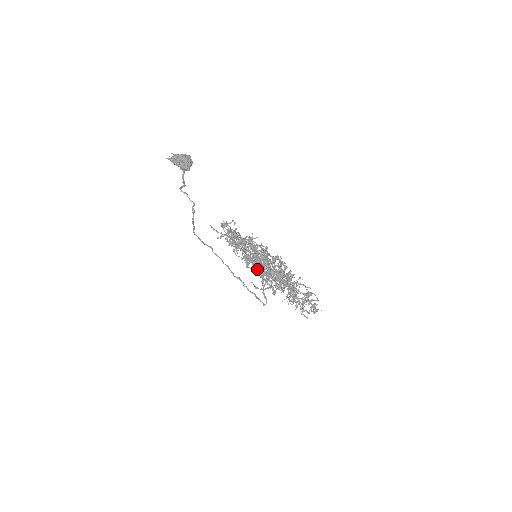
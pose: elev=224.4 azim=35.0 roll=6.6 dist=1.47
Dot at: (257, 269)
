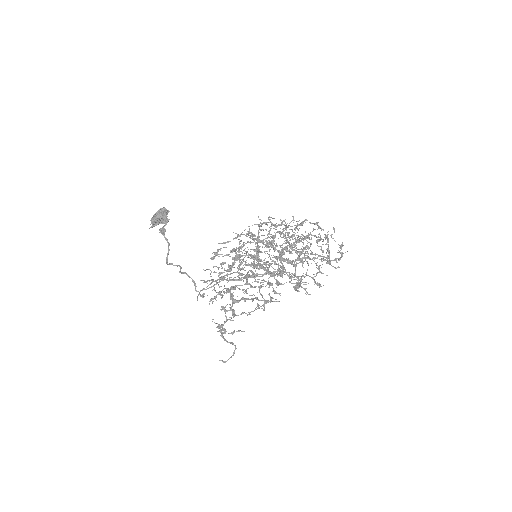
Dot at: occluded
